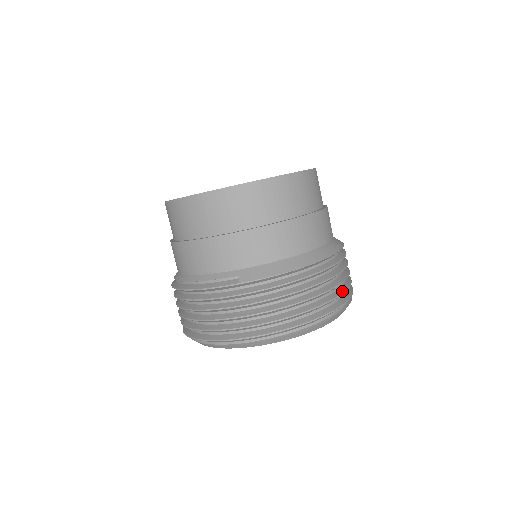
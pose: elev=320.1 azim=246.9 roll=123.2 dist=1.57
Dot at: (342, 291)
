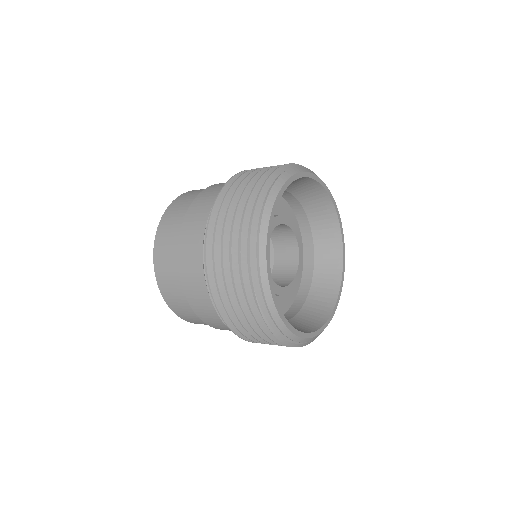
Dot at: occluded
